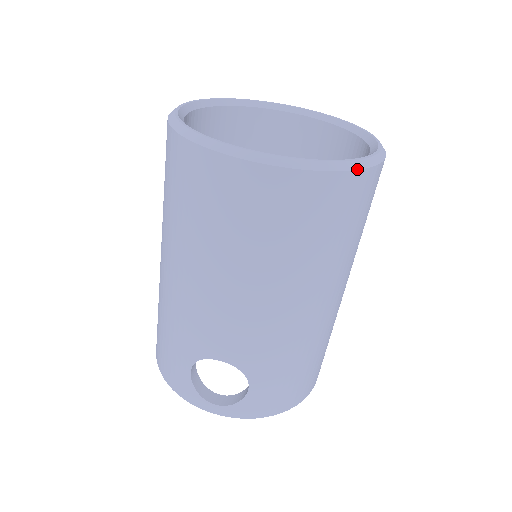
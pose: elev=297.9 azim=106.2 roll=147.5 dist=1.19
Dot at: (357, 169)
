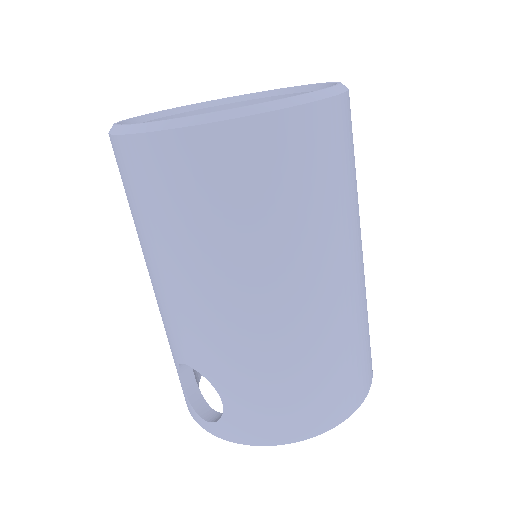
Dot at: (235, 118)
